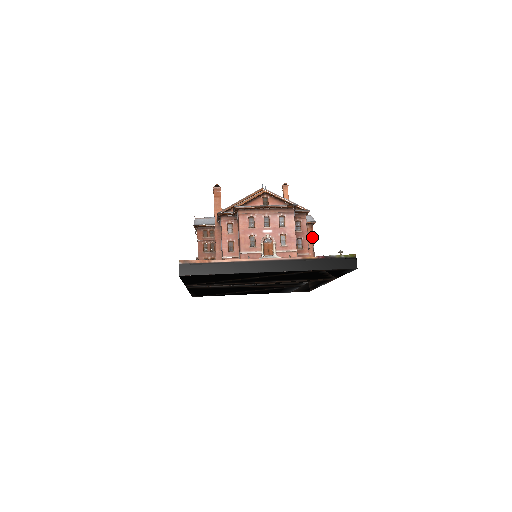
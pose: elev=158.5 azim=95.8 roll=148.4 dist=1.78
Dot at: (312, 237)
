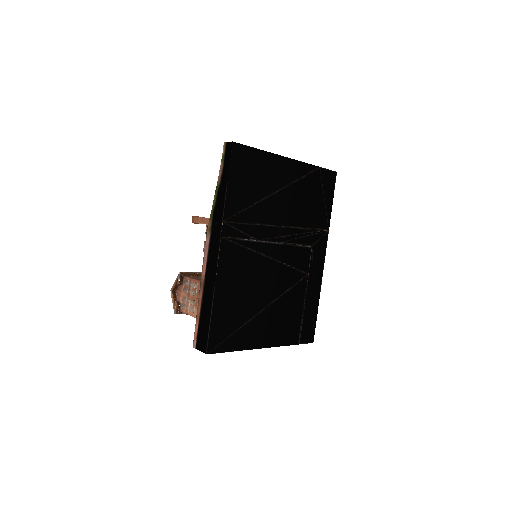
Dot at: occluded
